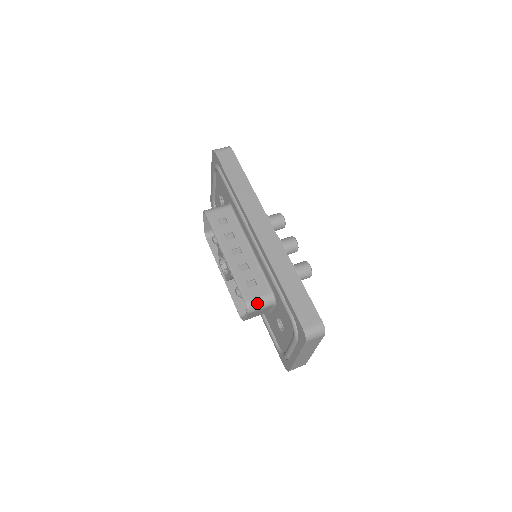
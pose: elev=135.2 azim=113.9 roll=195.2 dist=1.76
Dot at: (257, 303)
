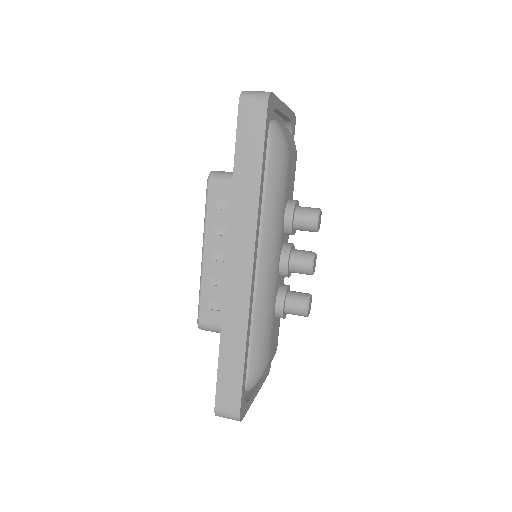
Dot at: (210, 329)
